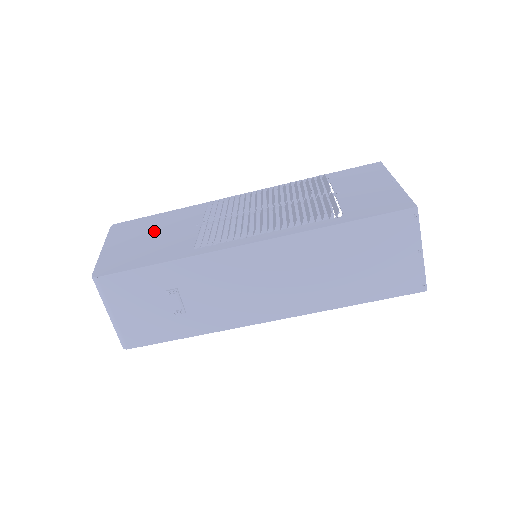
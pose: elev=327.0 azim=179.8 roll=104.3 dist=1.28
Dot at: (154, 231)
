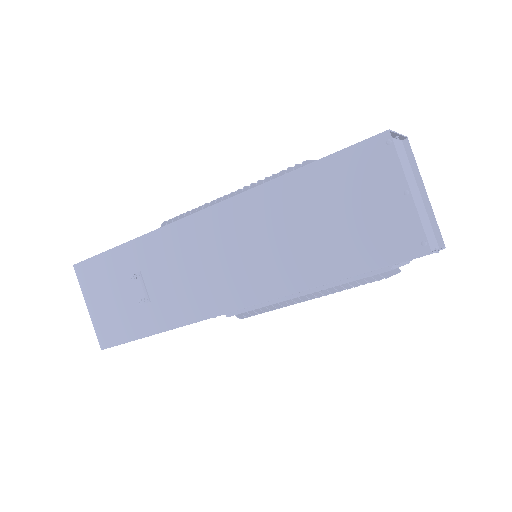
Dot at: occluded
